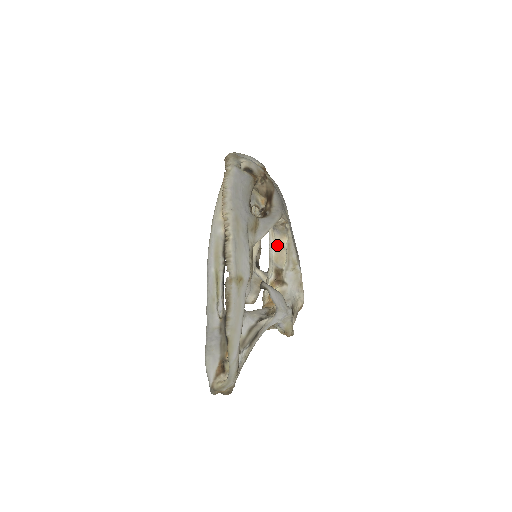
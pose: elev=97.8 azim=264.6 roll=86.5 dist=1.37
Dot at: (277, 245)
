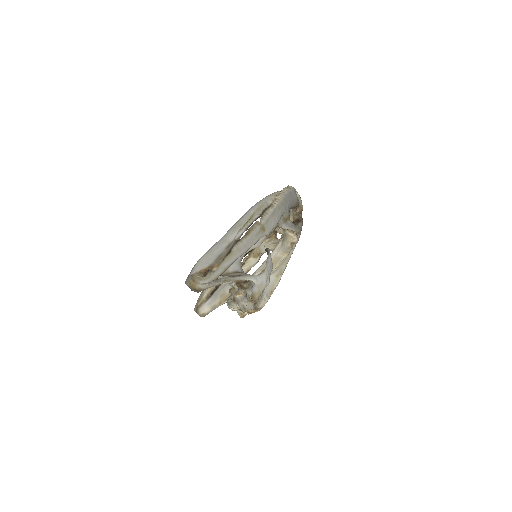
Dot at: (277, 256)
